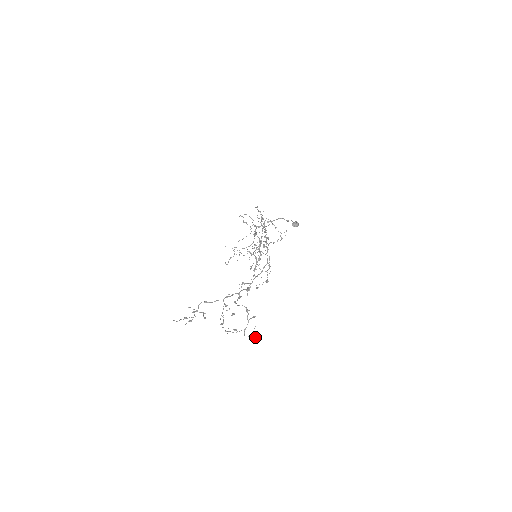
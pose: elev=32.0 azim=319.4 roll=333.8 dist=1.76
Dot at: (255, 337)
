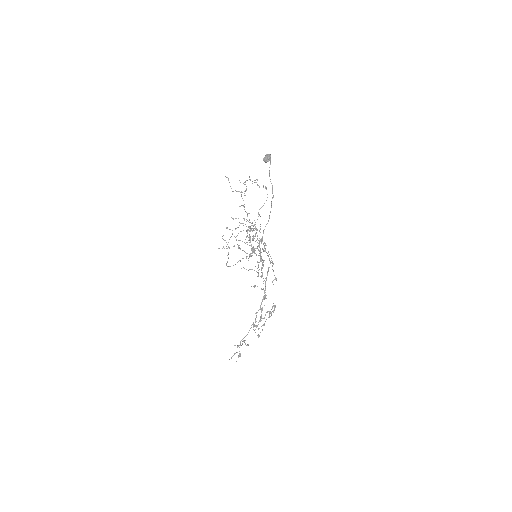
Dot at: (274, 309)
